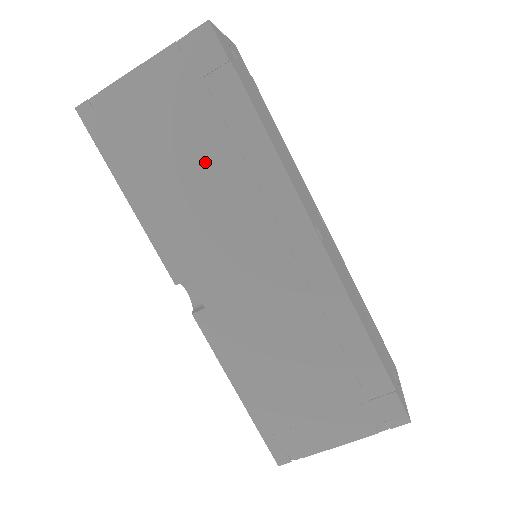
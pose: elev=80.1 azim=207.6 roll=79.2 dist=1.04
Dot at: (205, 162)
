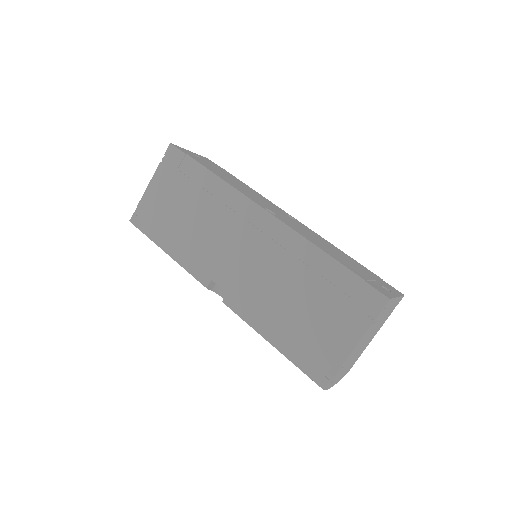
Dot at: (194, 208)
